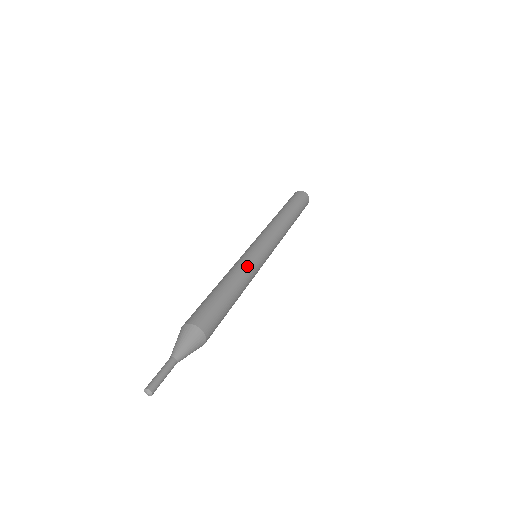
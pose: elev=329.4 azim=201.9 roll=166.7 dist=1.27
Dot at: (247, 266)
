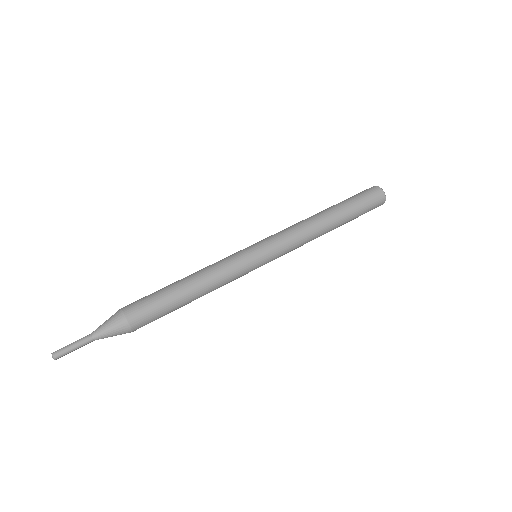
Dot at: (222, 264)
